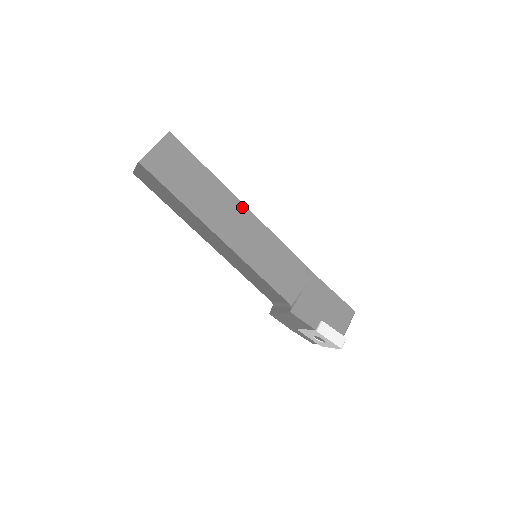
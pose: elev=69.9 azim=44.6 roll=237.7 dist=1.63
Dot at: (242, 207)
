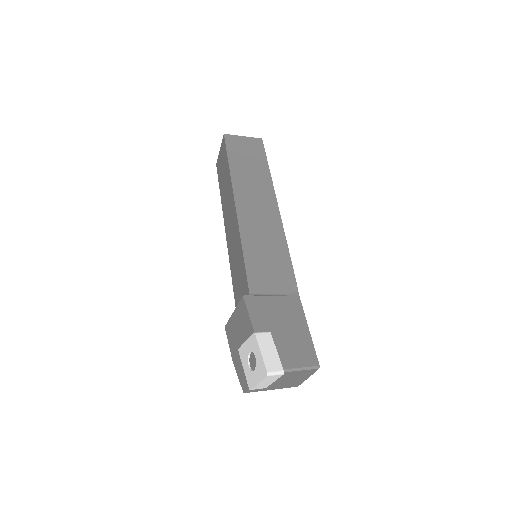
Dot at: (275, 205)
